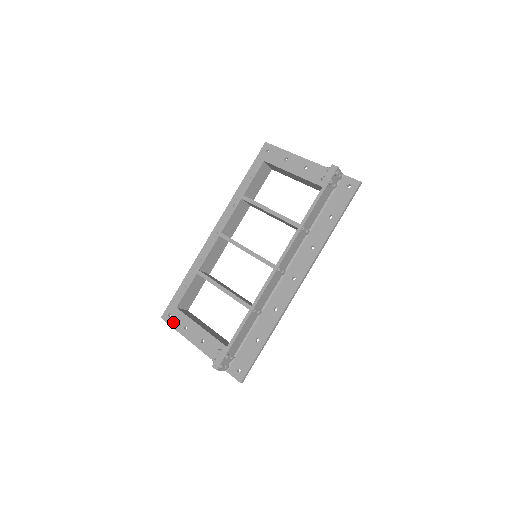
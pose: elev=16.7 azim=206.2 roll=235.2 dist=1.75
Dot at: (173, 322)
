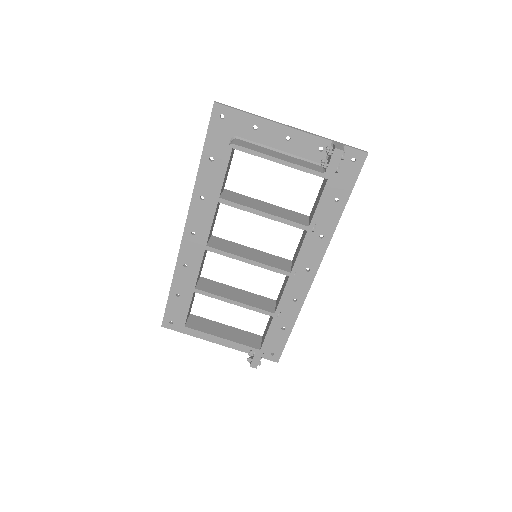
Dot at: (179, 328)
